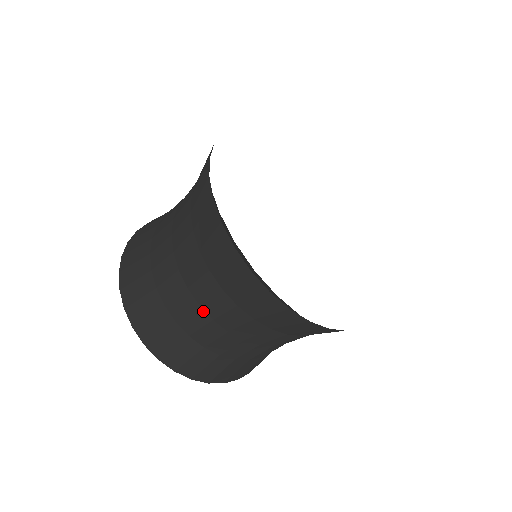
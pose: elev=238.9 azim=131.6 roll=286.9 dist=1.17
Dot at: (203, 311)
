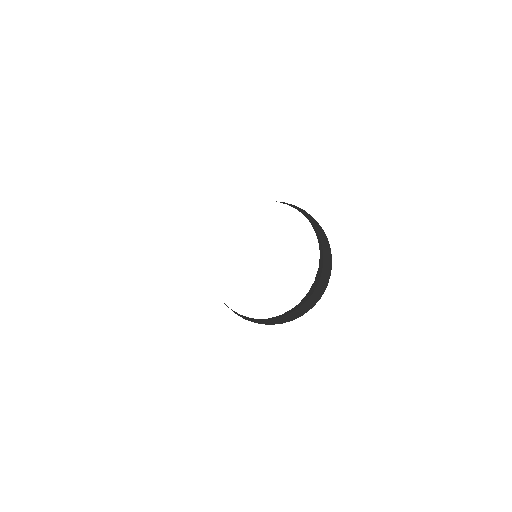
Dot at: occluded
